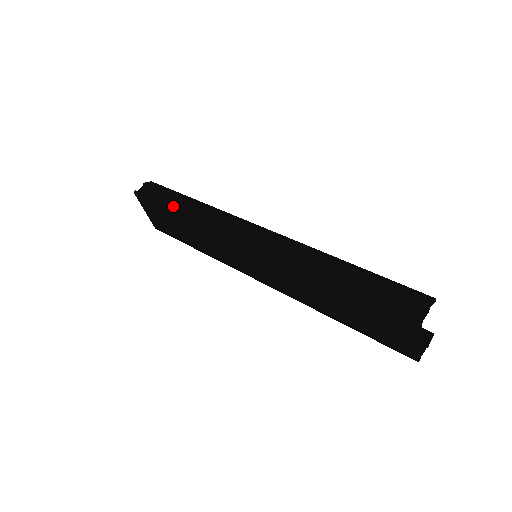
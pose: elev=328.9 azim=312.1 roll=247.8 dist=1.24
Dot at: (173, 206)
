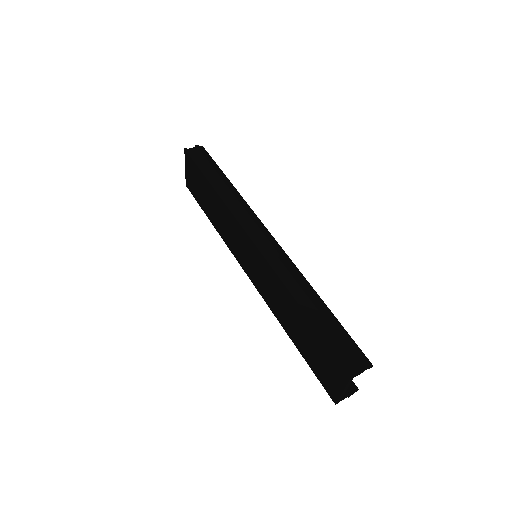
Dot at: (211, 179)
